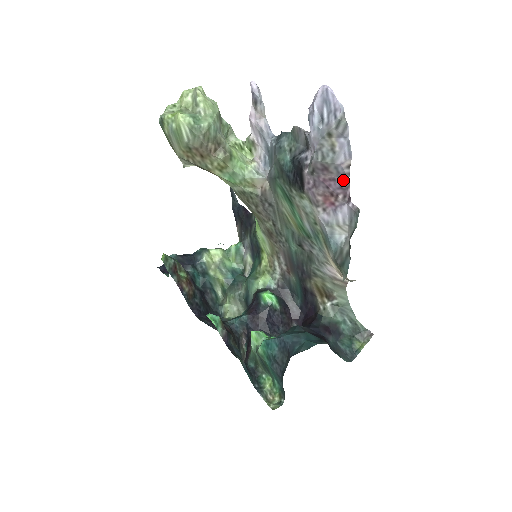
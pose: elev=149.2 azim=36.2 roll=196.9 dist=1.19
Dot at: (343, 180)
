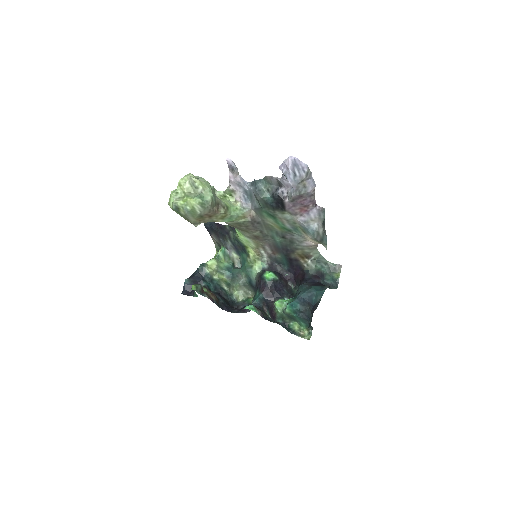
Dot at: (311, 197)
